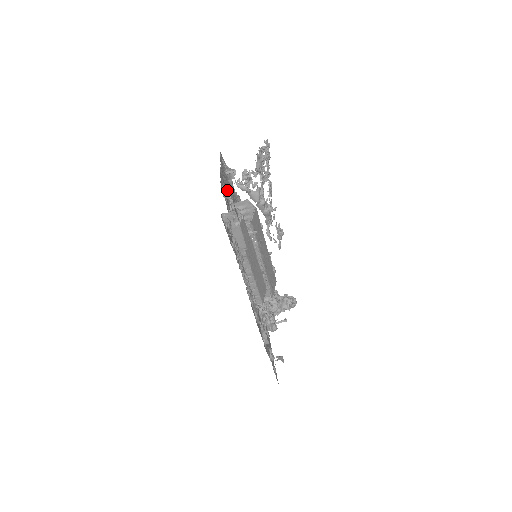
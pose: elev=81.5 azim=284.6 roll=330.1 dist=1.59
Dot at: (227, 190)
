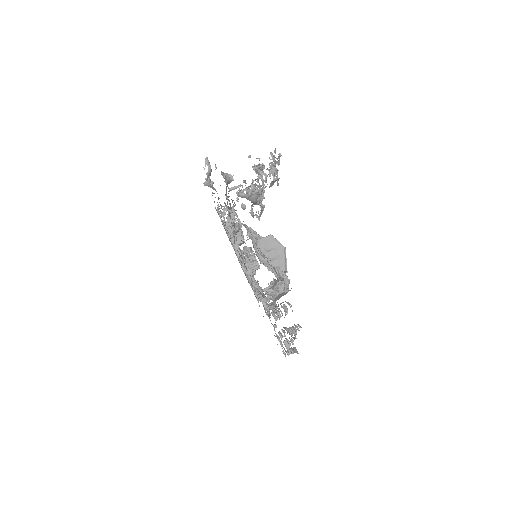
Dot at: occluded
